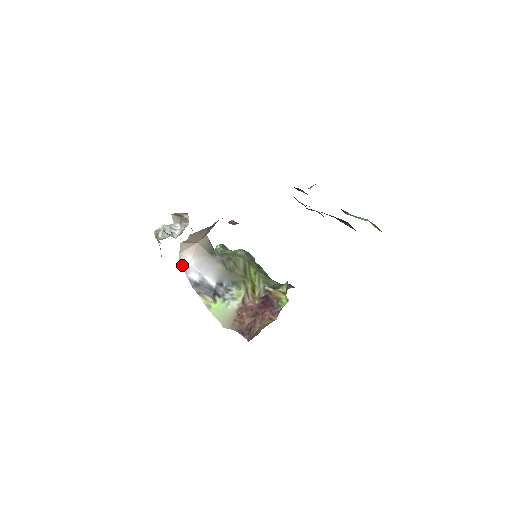
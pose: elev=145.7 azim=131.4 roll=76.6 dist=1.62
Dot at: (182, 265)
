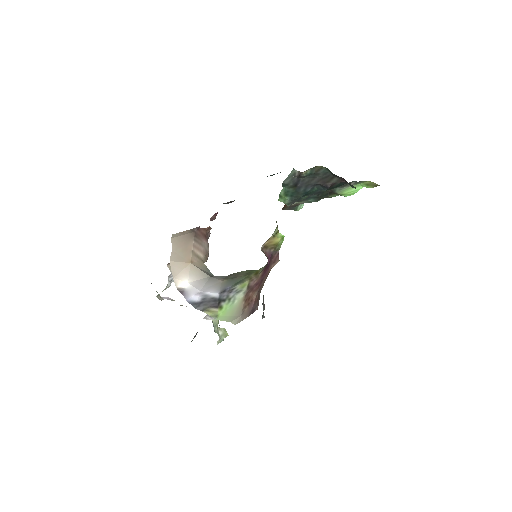
Dot at: (180, 291)
